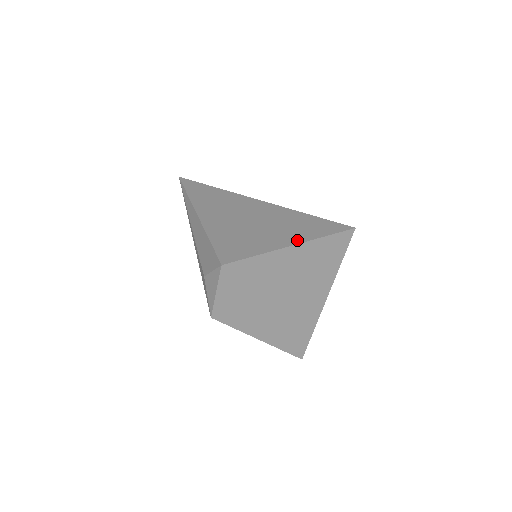
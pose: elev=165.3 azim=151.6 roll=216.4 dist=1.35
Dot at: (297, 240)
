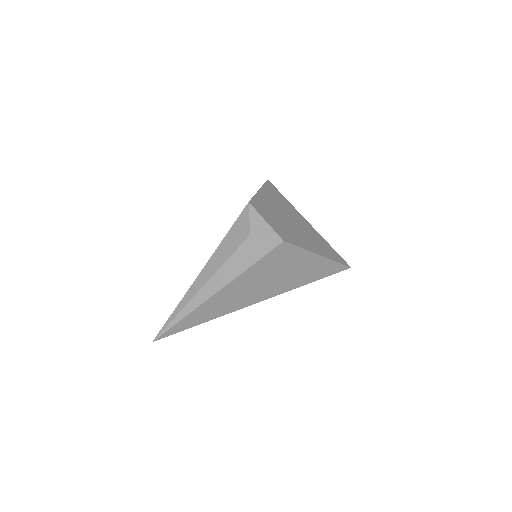
Dot at: occluded
